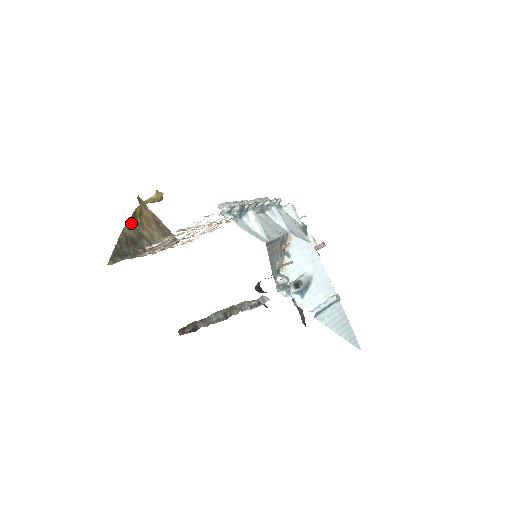
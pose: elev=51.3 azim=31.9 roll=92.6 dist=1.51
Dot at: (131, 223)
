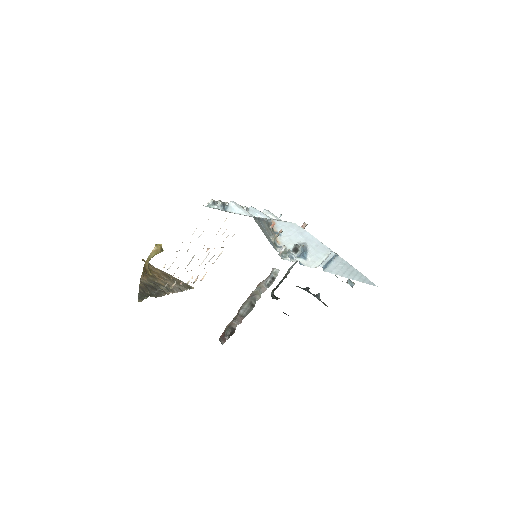
Dot at: (145, 276)
